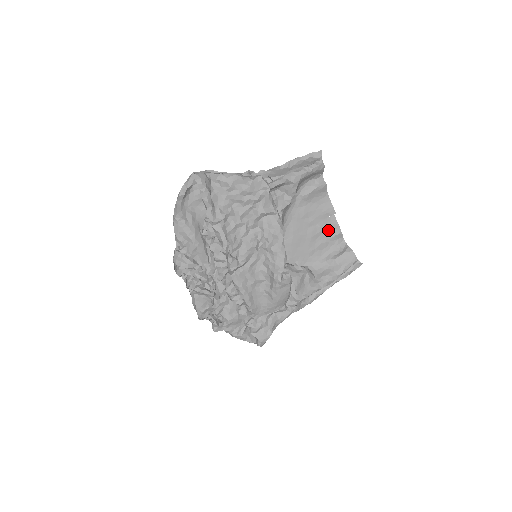
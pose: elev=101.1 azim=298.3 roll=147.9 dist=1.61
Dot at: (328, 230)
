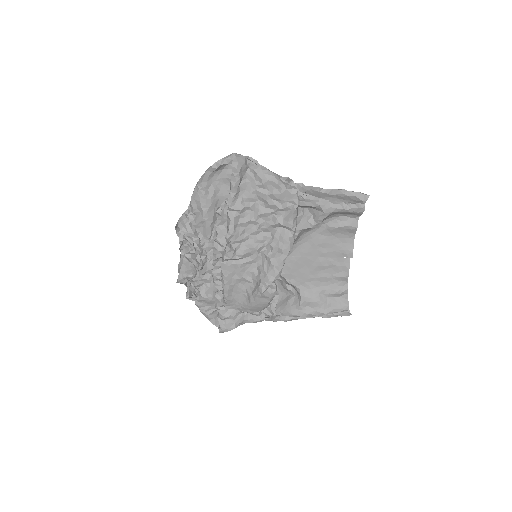
Dot at: (337, 268)
